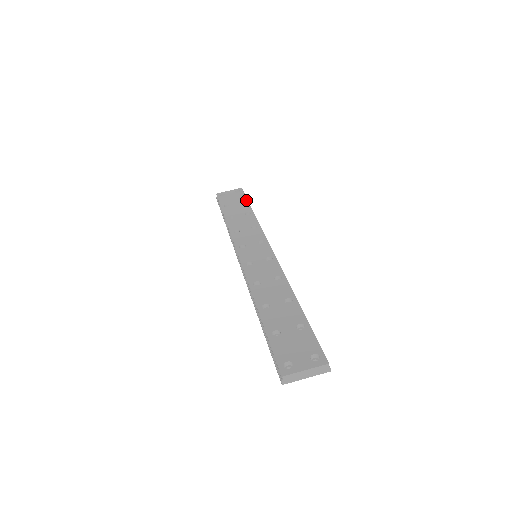
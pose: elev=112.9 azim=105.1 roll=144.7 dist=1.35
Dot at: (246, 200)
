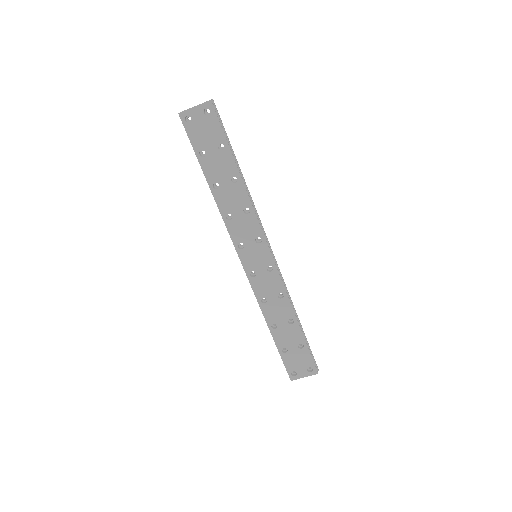
Dot at: (225, 142)
